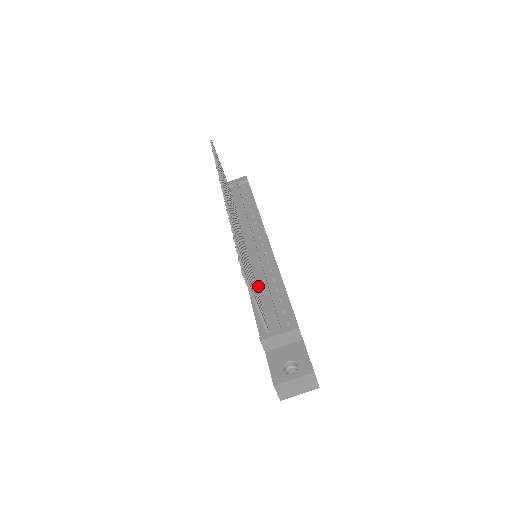
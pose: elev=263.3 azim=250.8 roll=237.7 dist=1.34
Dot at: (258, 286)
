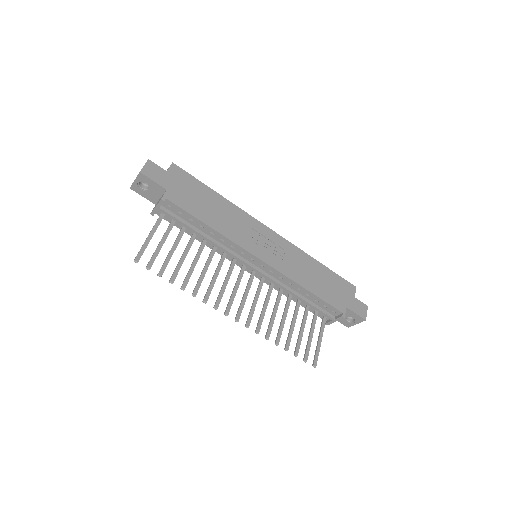
Dot at: (292, 295)
